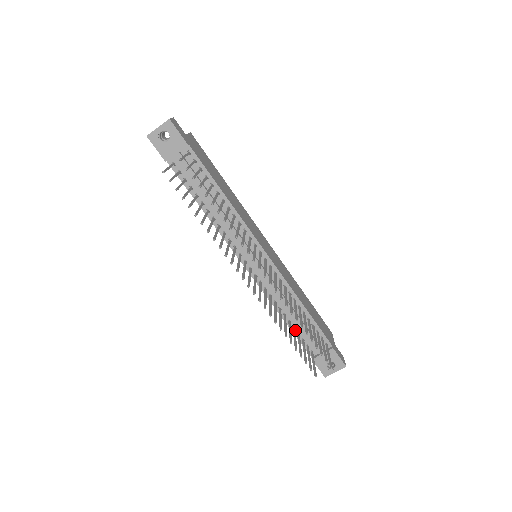
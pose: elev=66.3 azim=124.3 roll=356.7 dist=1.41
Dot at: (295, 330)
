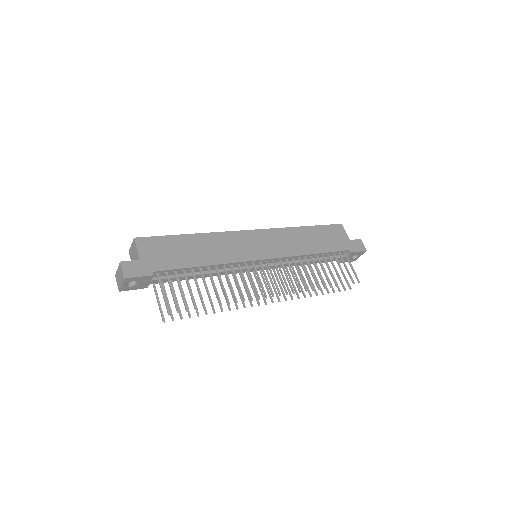
Dot at: (317, 266)
